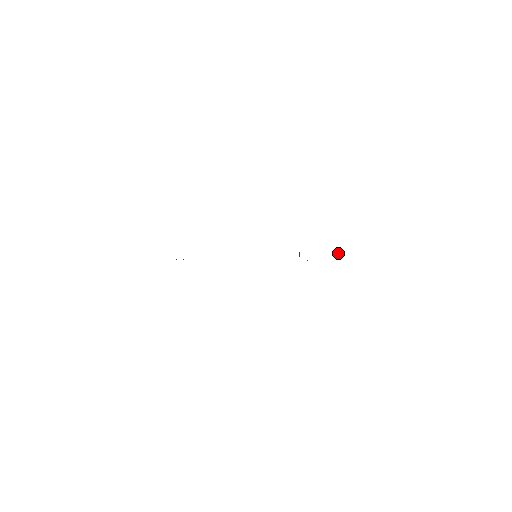
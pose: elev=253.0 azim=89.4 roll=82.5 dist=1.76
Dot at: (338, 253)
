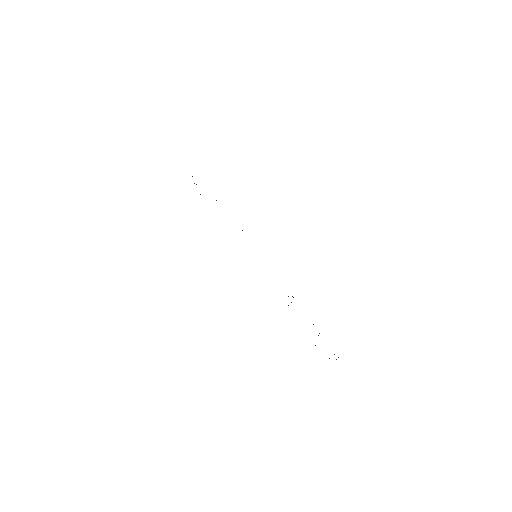
Dot at: occluded
